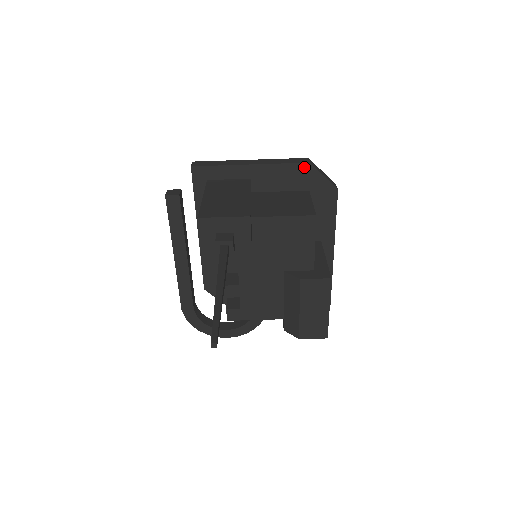
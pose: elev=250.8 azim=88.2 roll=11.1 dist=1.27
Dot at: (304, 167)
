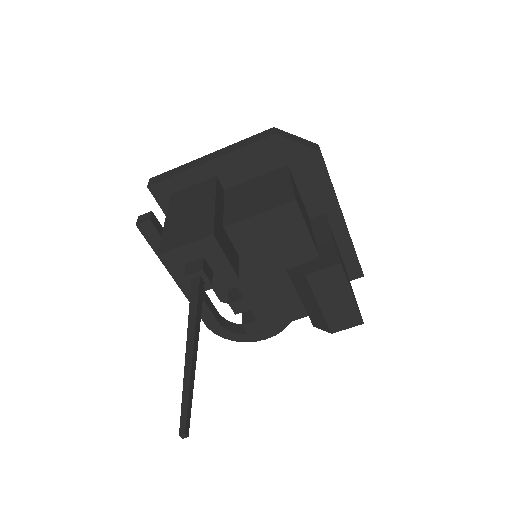
Dot at: (270, 141)
